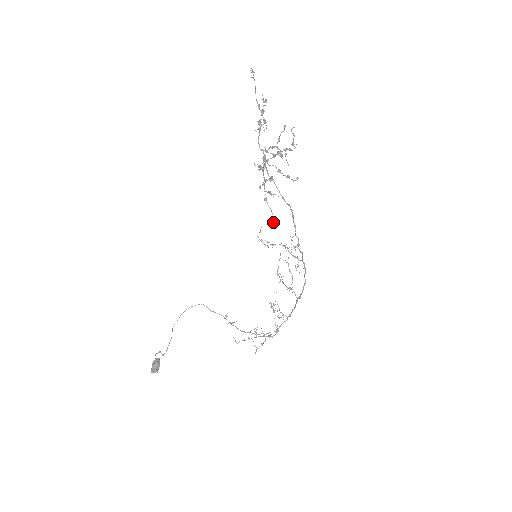
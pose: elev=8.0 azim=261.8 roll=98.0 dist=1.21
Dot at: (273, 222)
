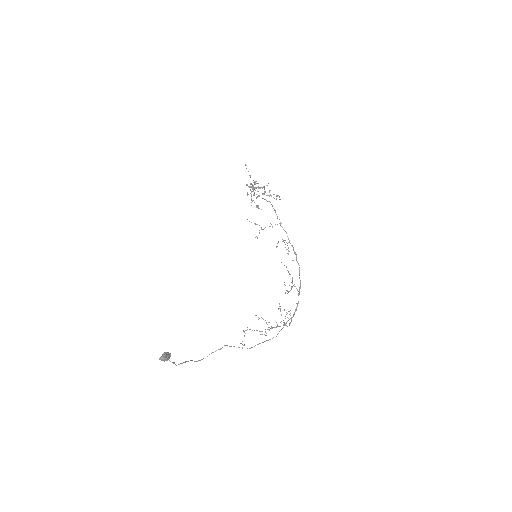
Dot at: (257, 206)
